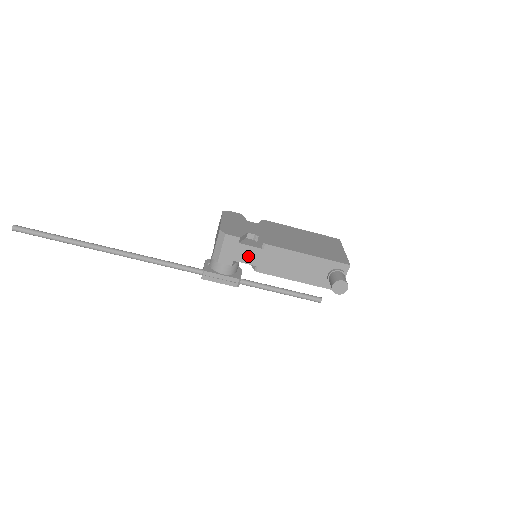
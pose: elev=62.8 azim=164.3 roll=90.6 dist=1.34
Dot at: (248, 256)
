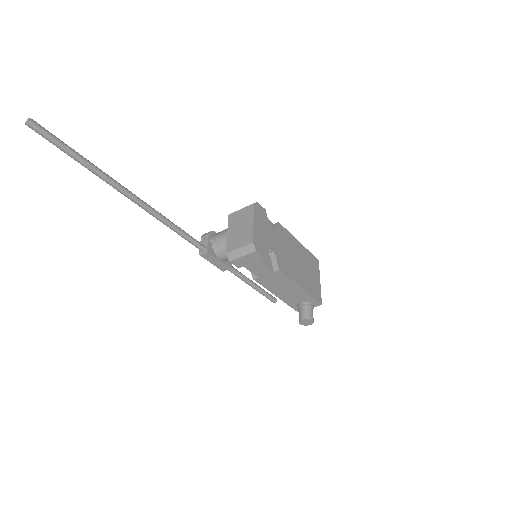
Dot at: (258, 269)
